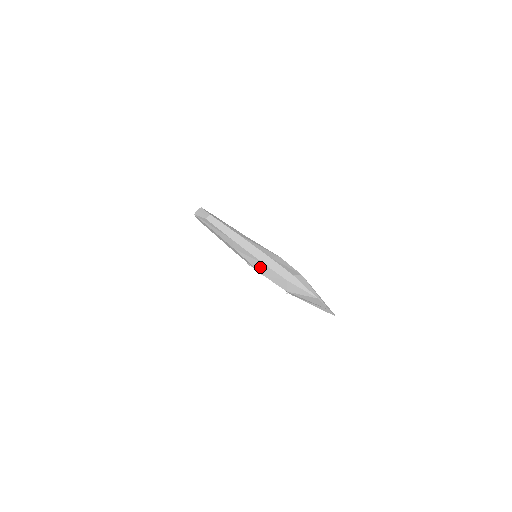
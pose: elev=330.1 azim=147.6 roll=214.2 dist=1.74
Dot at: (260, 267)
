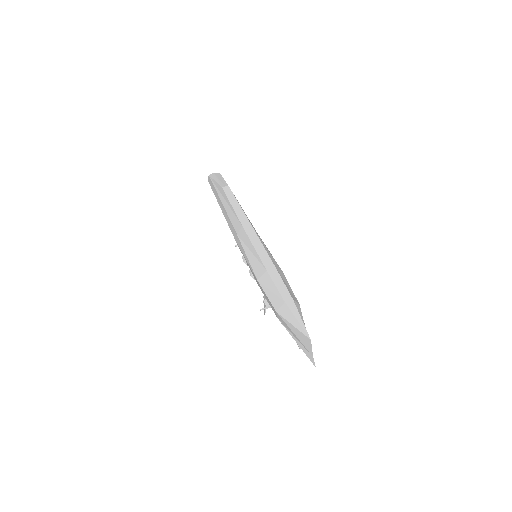
Dot at: (259, 270)
